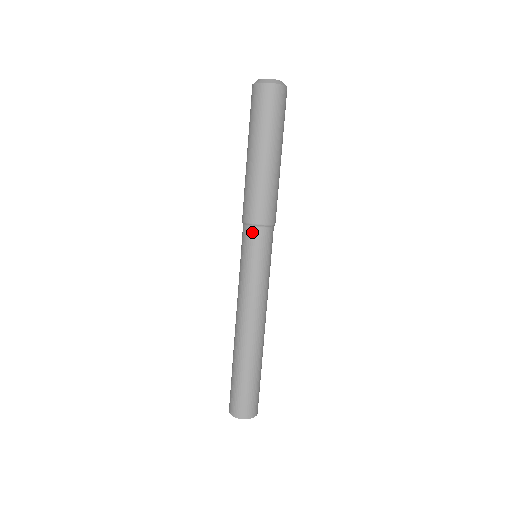
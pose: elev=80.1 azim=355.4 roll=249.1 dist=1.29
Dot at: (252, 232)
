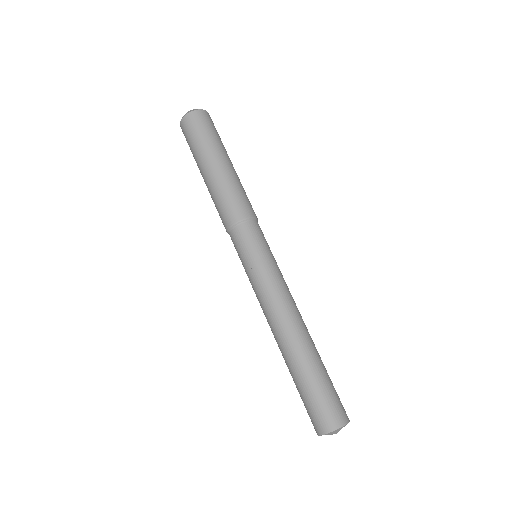
Dot at: (241, 230)
